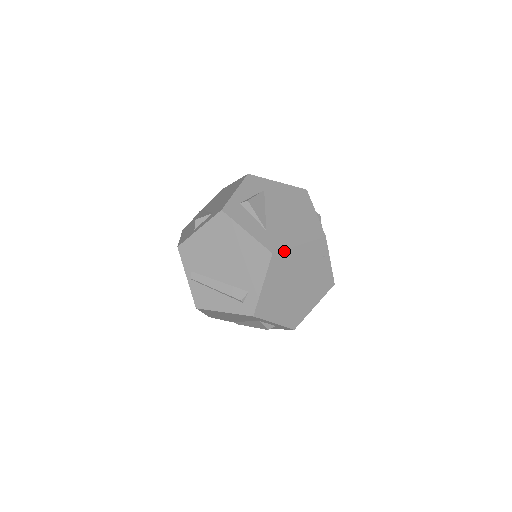
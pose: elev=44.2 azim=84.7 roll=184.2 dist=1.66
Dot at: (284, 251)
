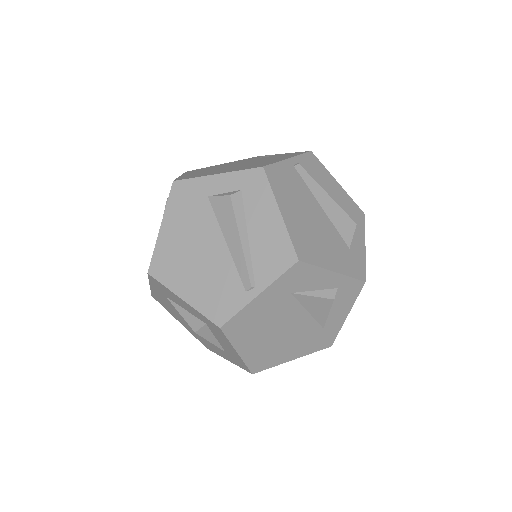
Dot at: occluded
